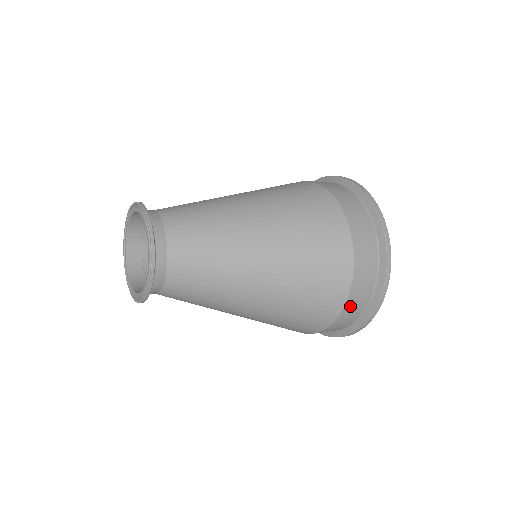
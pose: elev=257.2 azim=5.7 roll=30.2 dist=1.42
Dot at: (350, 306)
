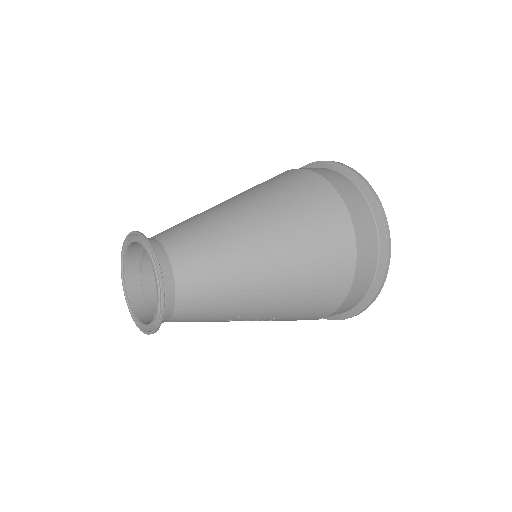
Dot at: (361, 241)
